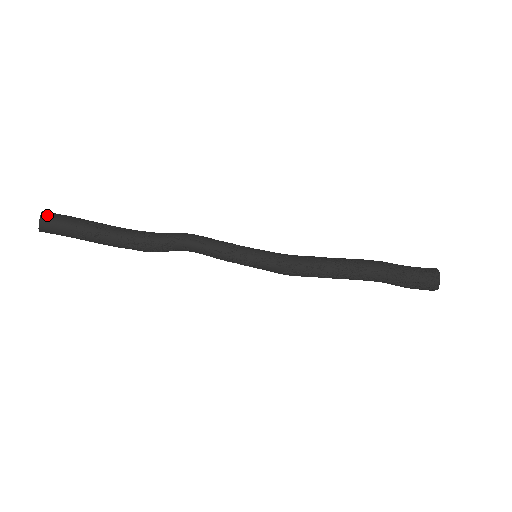
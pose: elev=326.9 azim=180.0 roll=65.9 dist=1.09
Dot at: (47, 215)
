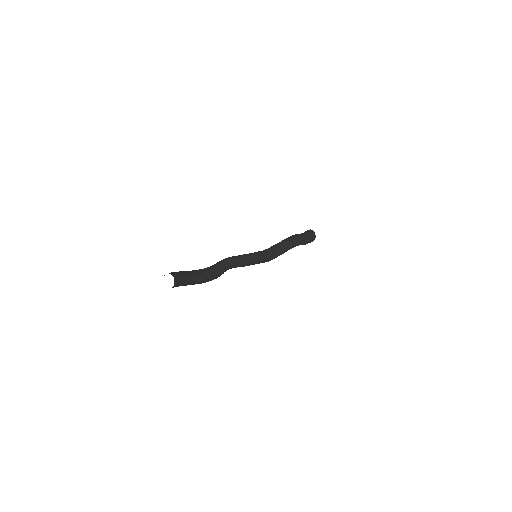
Dot at: (172, 273)
